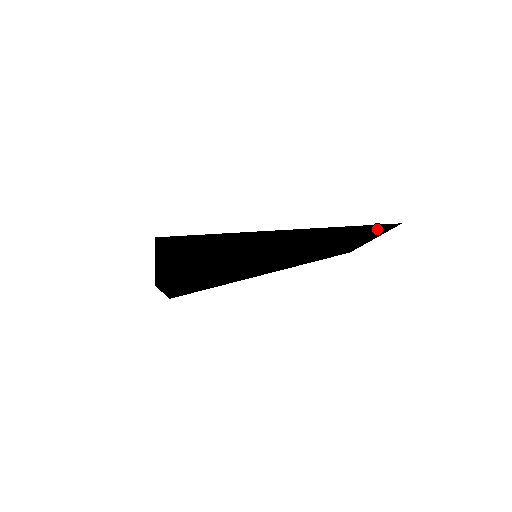
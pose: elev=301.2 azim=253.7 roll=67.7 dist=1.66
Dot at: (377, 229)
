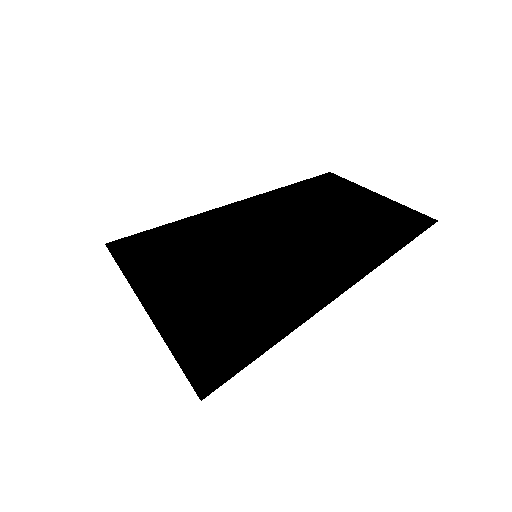
Dot at: occluded
